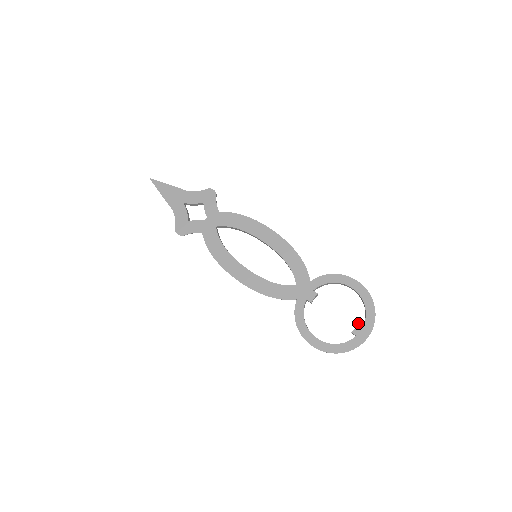
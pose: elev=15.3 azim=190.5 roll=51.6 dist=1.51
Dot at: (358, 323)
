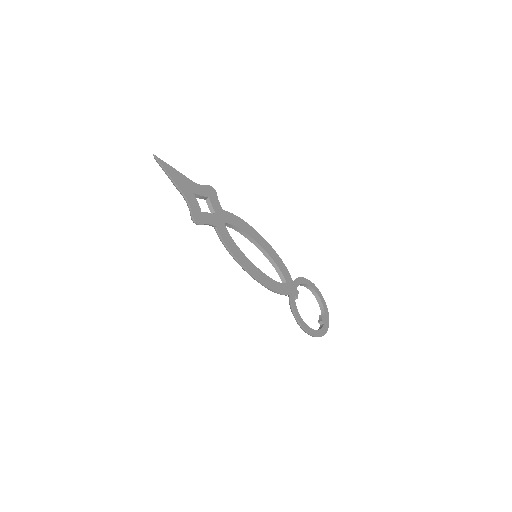
Dot at: occluded
